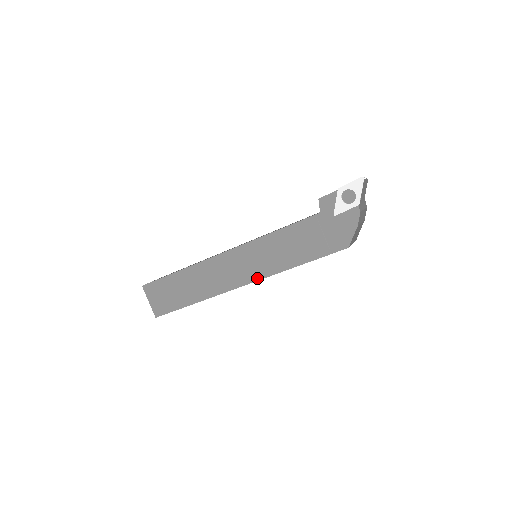
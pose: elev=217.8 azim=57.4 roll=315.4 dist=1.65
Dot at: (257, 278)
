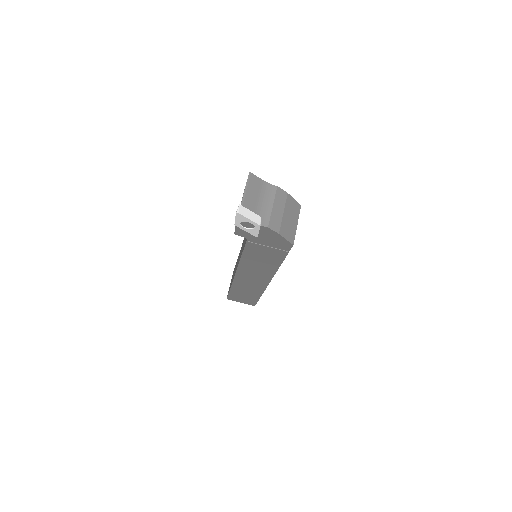
Dot at: (270, 277)
